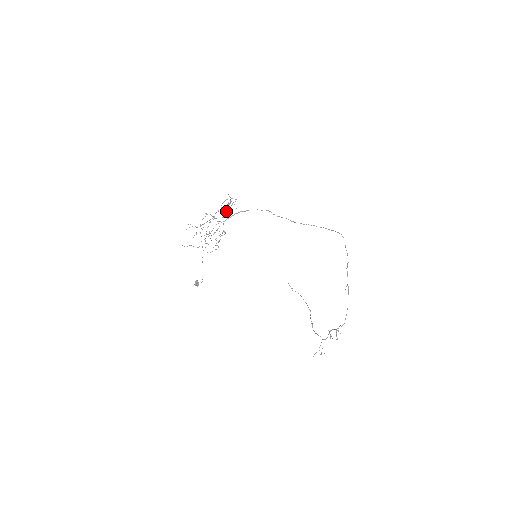
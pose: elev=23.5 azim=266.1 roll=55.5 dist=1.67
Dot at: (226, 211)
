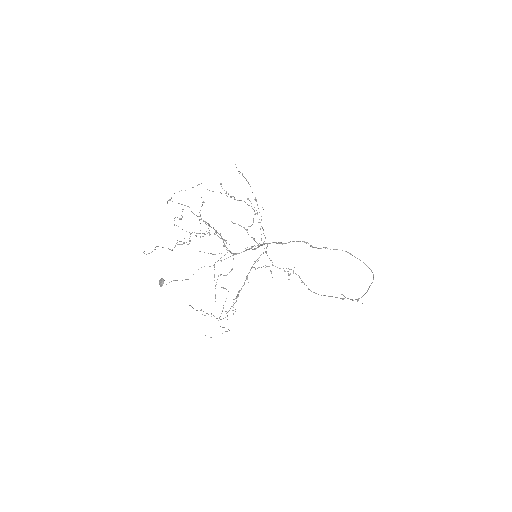
Dot at: occluded
